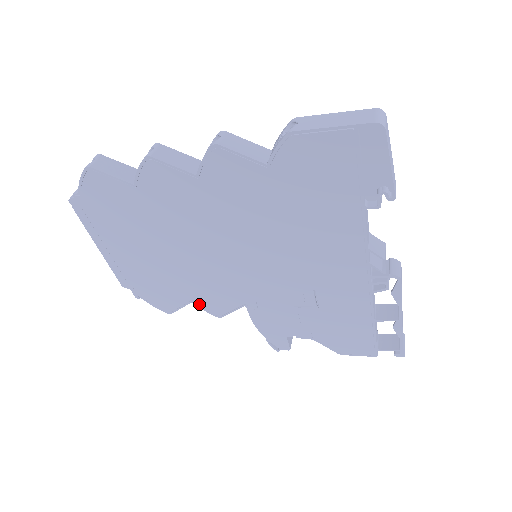
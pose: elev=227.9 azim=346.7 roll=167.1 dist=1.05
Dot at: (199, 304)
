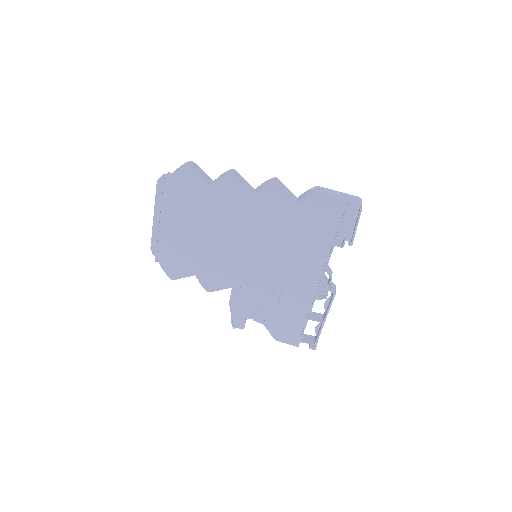
Dot at: (200, 278)
